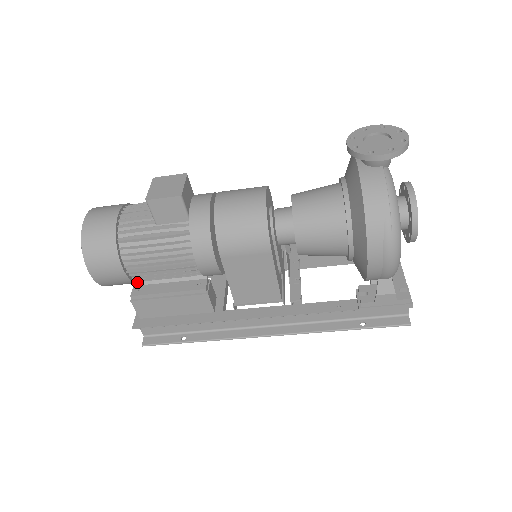
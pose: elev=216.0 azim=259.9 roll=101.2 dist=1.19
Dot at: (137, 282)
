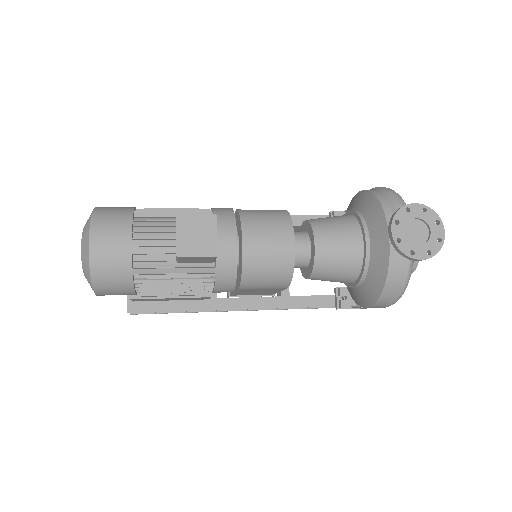
Dot at: occluded
